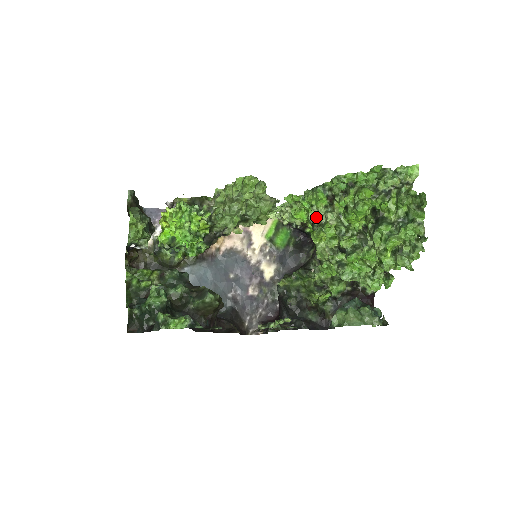
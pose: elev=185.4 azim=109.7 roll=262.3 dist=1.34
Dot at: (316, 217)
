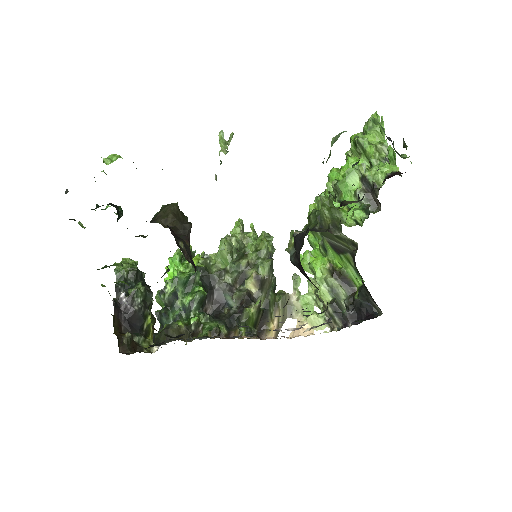
Dot at: occluded
